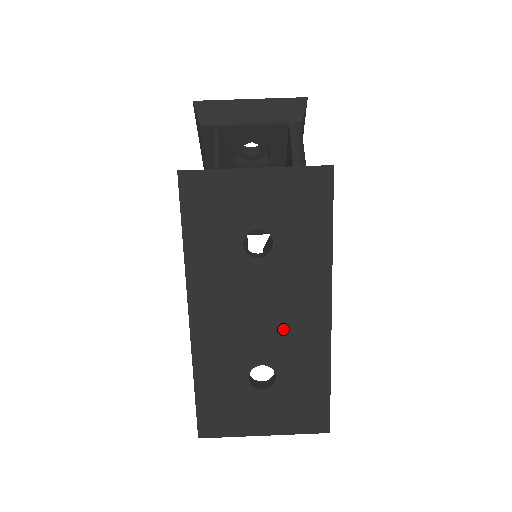
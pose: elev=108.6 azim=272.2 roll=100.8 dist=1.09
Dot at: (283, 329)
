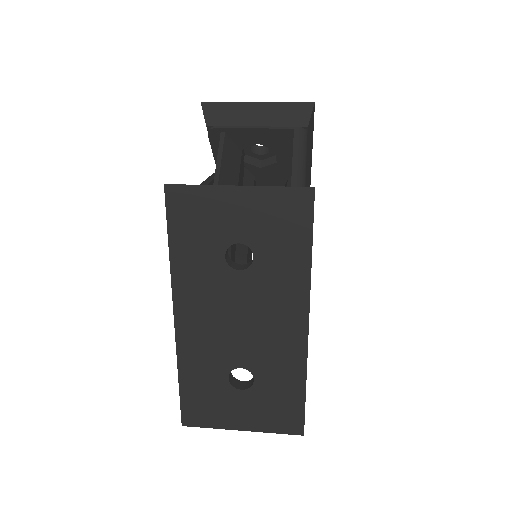
Dot at: (261, 337)
